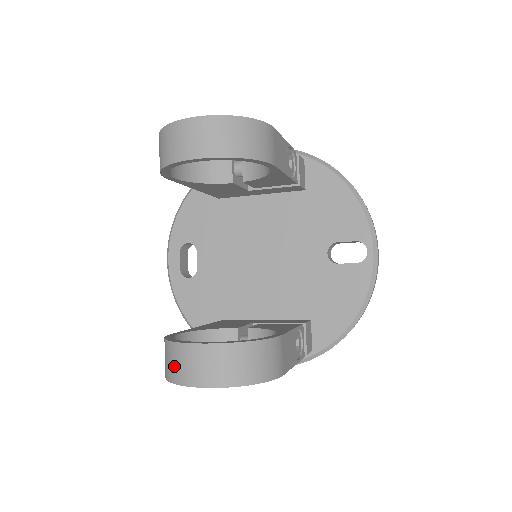
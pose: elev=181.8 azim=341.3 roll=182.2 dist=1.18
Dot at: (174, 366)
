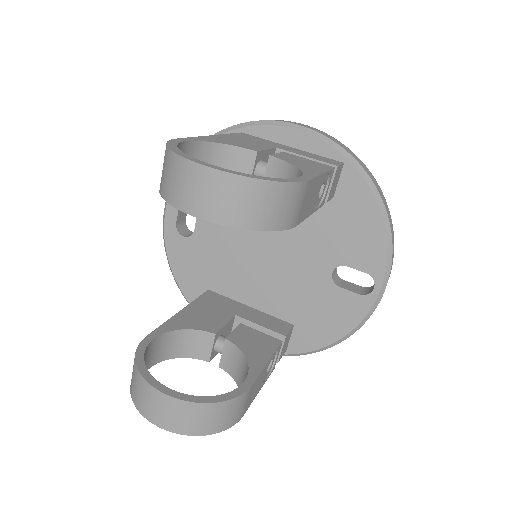
Dot at: (138, 394)
